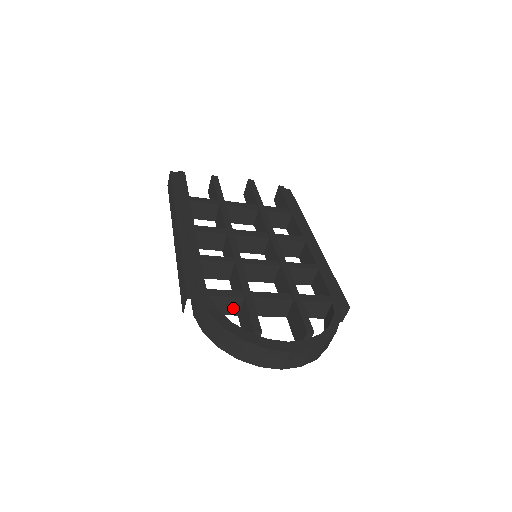
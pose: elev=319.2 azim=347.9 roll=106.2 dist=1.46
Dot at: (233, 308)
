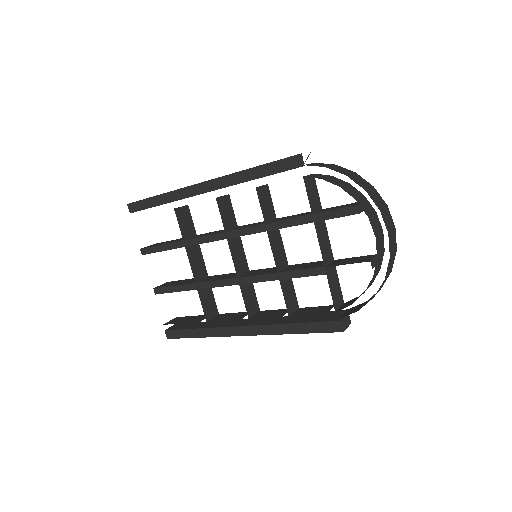
Dot at: (314, 204)
